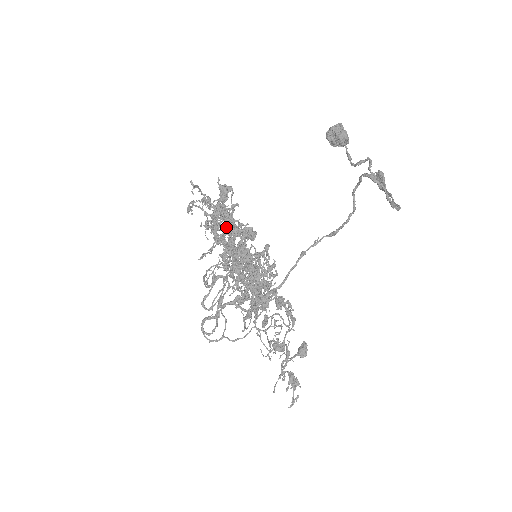
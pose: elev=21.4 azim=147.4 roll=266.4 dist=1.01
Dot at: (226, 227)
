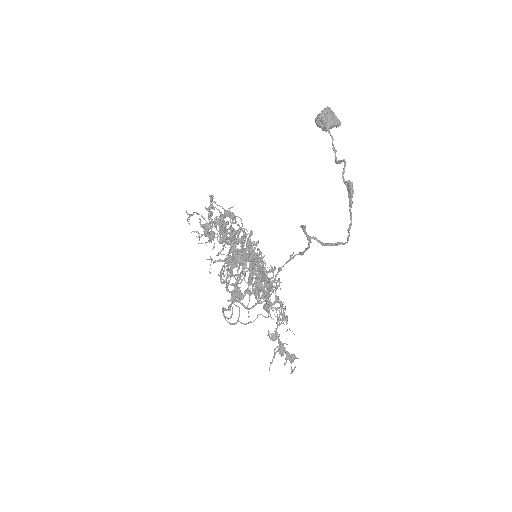
Dot at: (211, 260)
